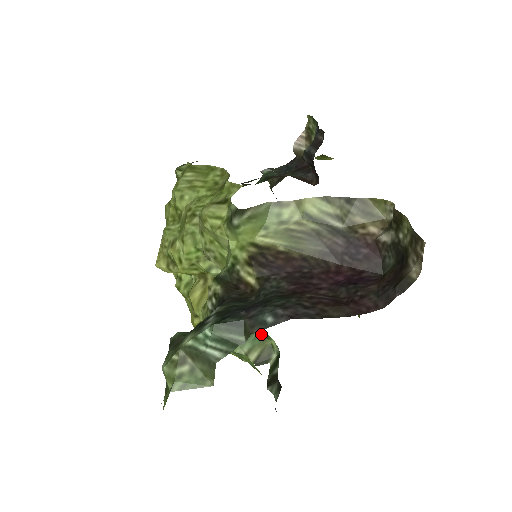
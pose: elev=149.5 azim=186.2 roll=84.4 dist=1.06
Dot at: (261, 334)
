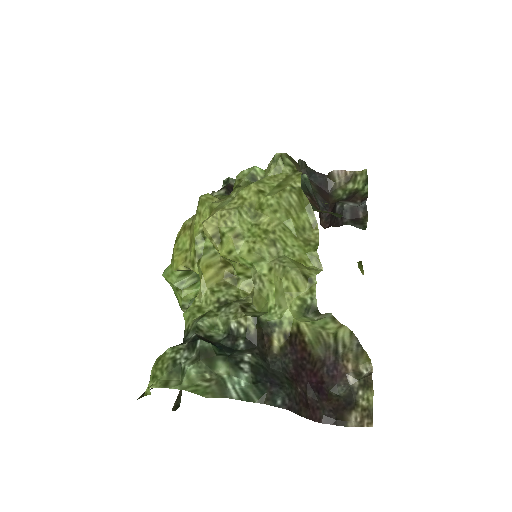
Dot at: occluded
